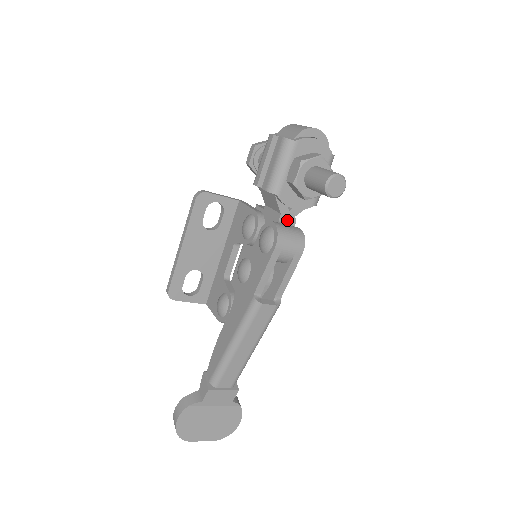
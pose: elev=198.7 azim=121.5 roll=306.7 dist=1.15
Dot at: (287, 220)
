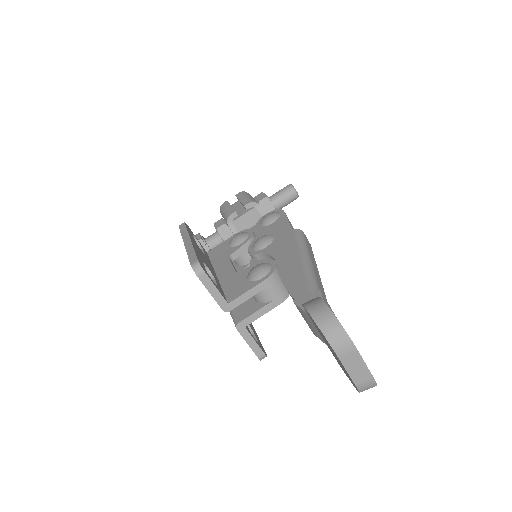
Dot at: occluded
